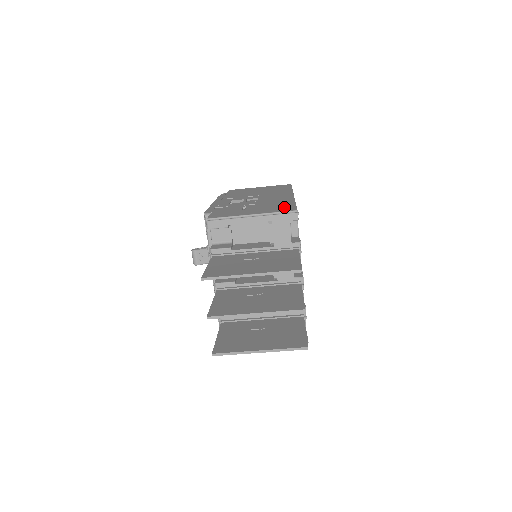
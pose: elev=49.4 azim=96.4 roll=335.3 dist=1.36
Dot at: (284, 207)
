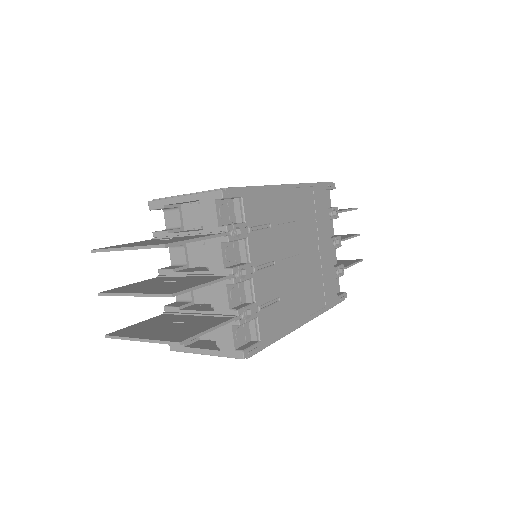
Dot at: occluded
